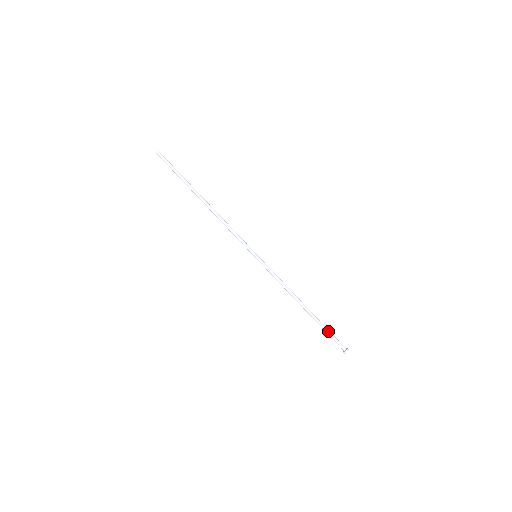
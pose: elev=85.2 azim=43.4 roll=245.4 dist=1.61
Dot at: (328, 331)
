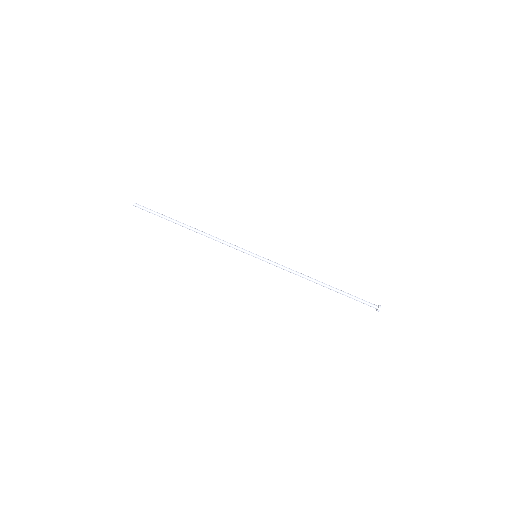
Dot at: occluded
